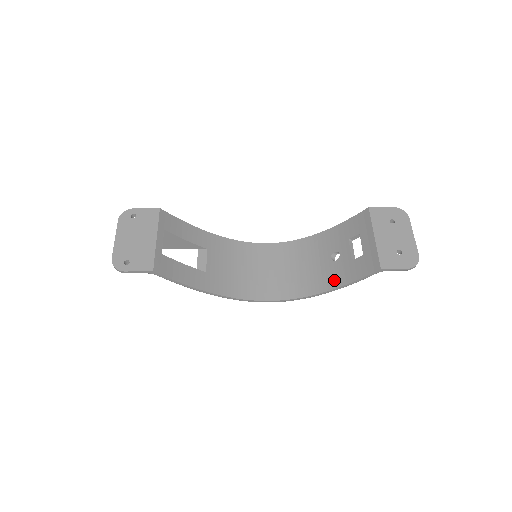
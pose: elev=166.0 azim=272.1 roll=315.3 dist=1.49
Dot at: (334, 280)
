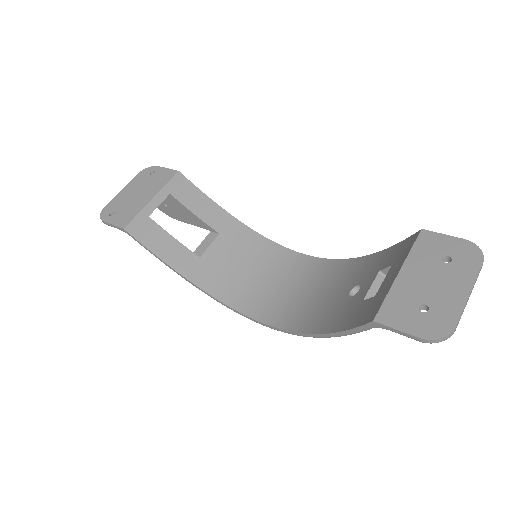
Dot at: (332, 322)
